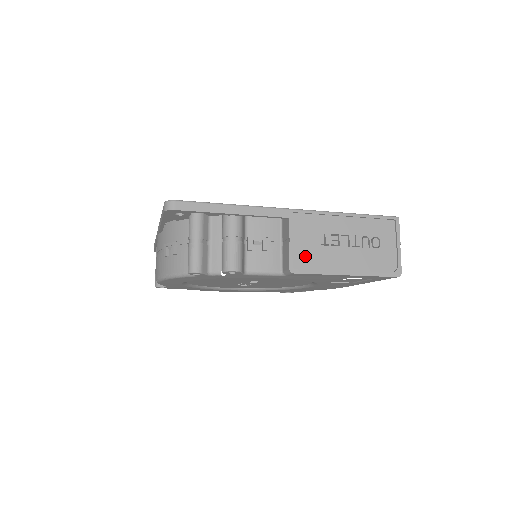
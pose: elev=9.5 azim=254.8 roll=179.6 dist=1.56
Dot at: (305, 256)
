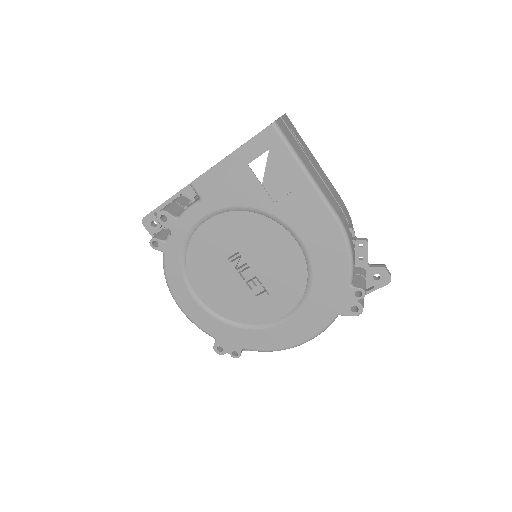
Dot at: occluded
